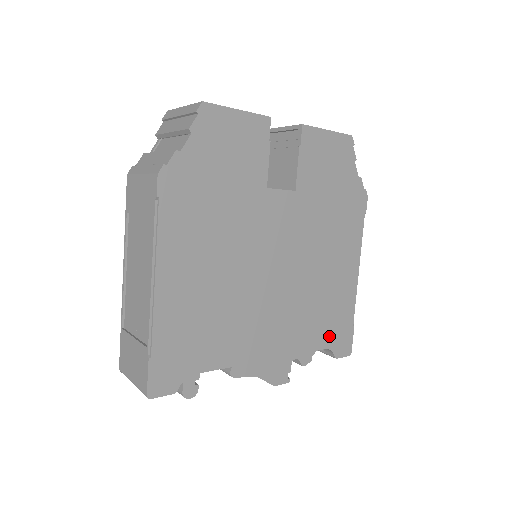
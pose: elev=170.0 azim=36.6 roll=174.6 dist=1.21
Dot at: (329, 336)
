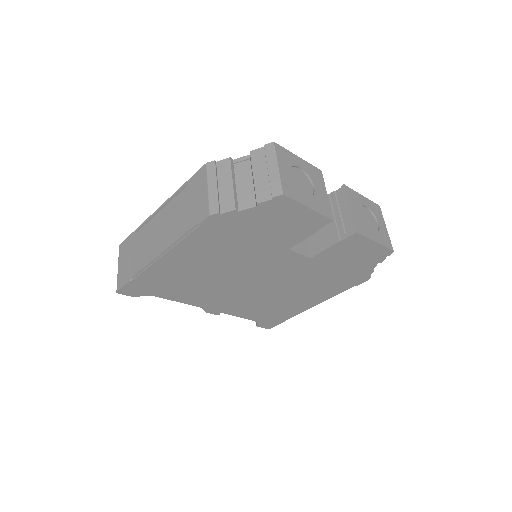
Dot at: (262, 318)
